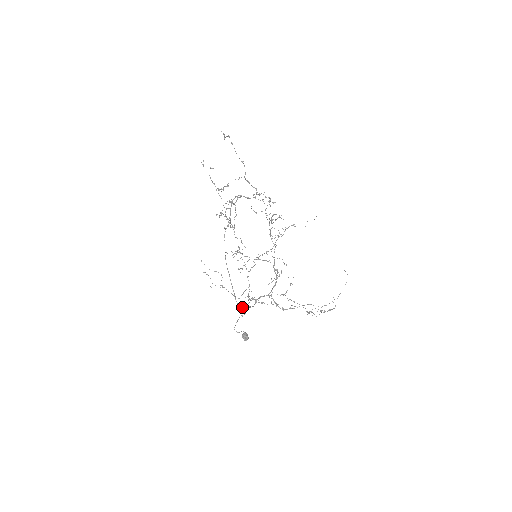
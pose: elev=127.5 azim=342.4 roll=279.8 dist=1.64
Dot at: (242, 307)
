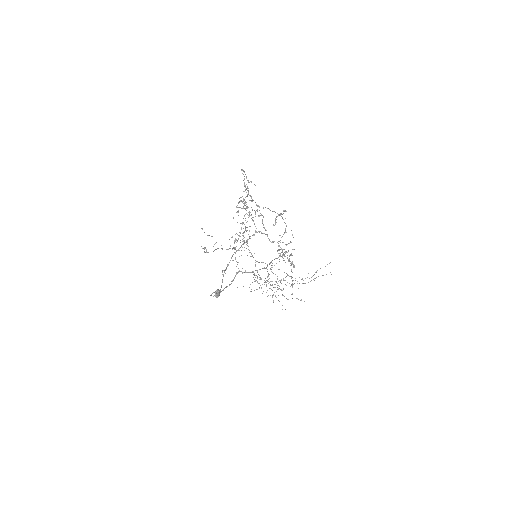
Dot at: occluded
